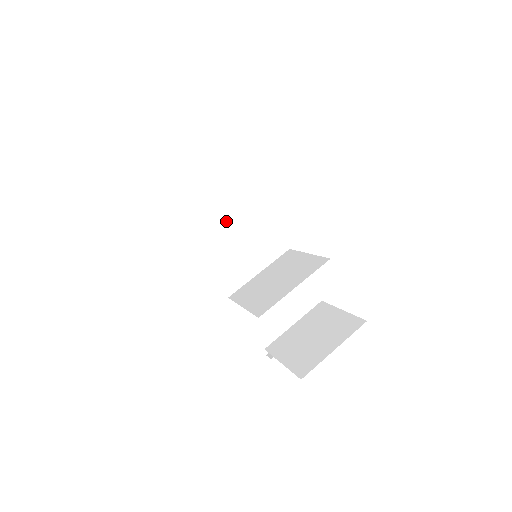
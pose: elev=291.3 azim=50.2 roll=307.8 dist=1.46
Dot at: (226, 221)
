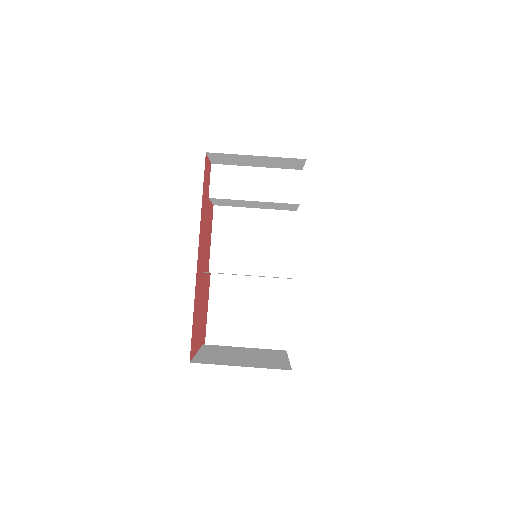
Dot at: (244, 193)
